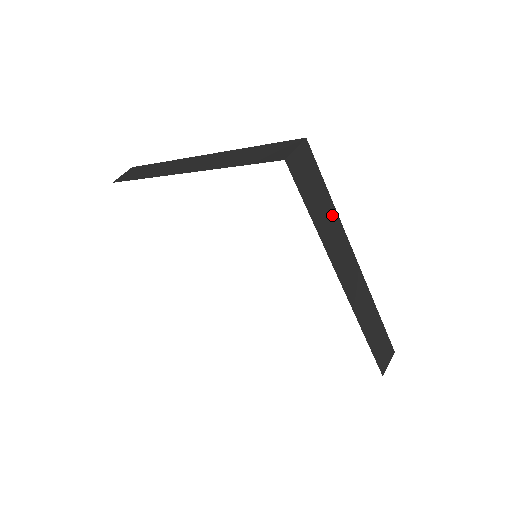
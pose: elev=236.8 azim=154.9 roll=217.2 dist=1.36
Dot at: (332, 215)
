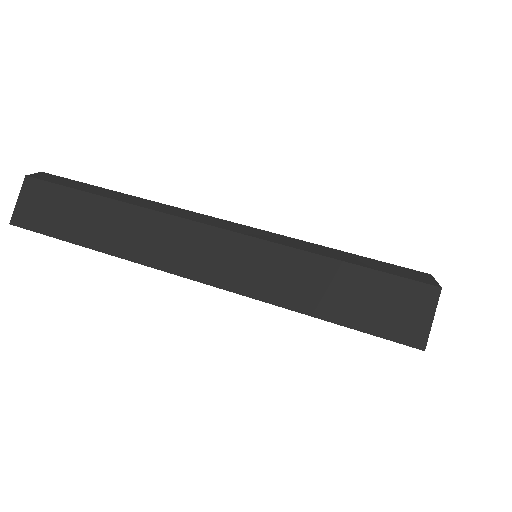
Dot at: occluded
